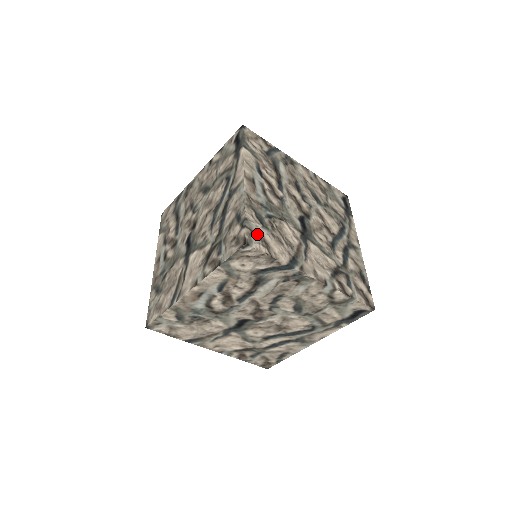
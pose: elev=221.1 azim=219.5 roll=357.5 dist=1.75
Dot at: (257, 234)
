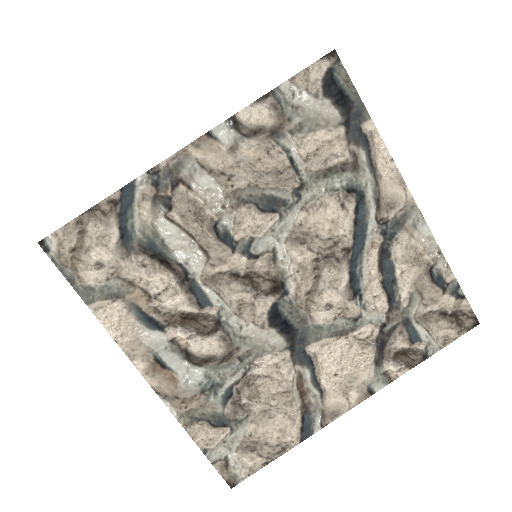
Dot at: (233, 453)
